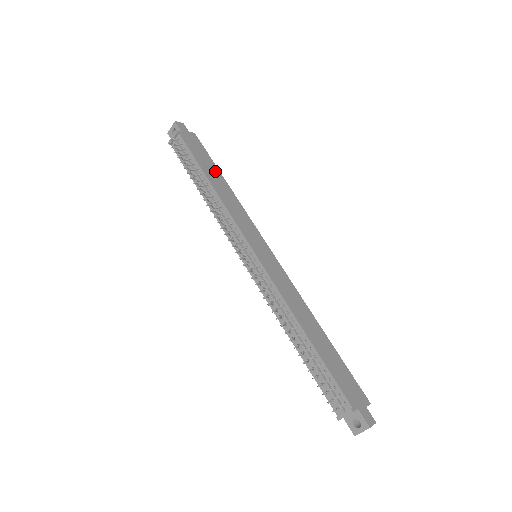
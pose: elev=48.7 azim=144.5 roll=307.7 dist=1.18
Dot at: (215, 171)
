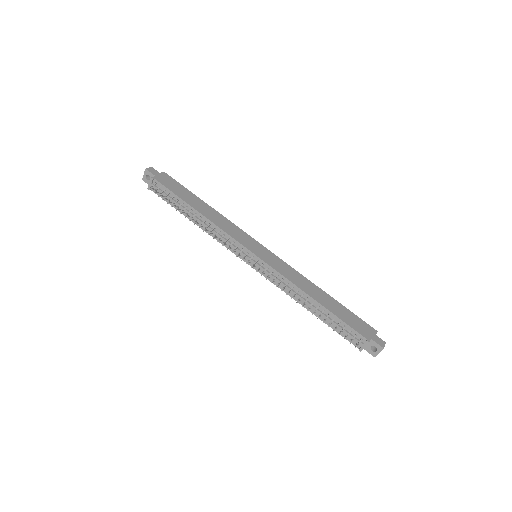
Dot at: (196, 199)
